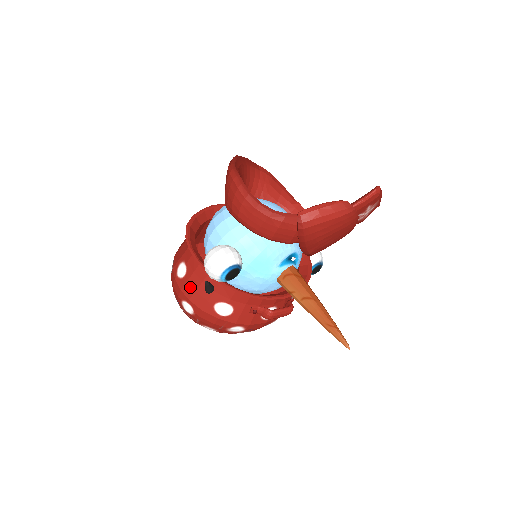
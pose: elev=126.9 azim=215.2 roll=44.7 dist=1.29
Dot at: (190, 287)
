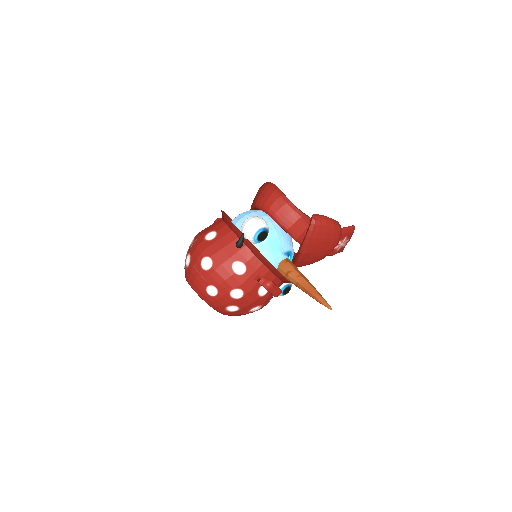
Dot at: (217, 246)
